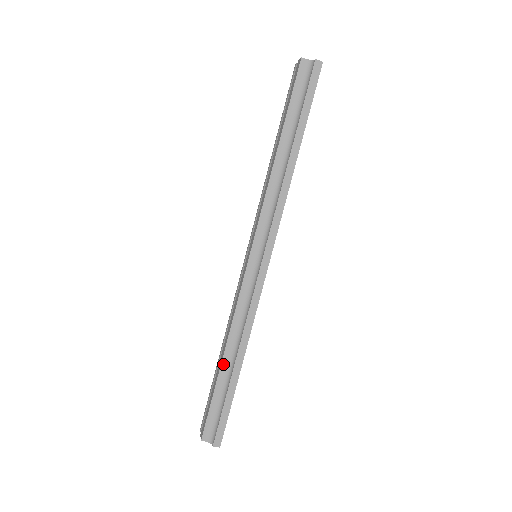
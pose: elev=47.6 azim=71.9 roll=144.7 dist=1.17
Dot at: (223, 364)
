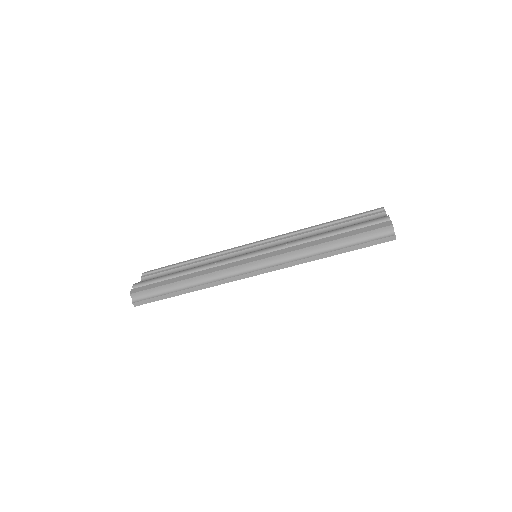
Dot at: (181, 282)
